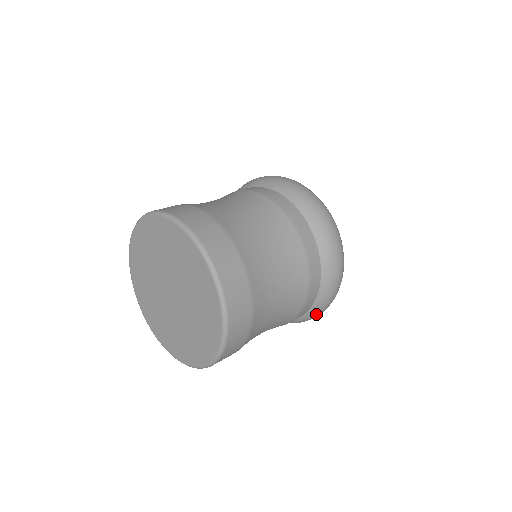
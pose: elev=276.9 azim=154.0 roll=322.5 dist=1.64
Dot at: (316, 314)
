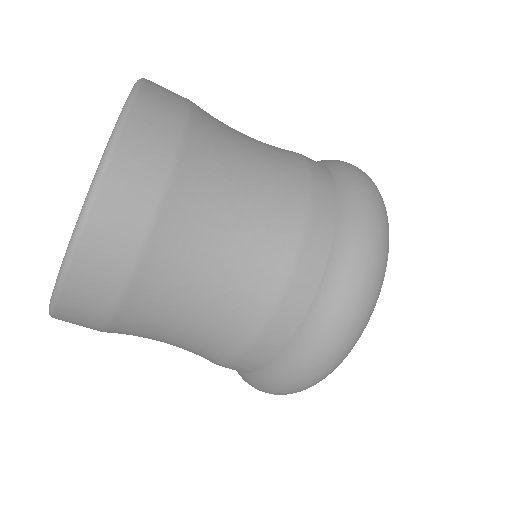
Dot at: (332, 316)
